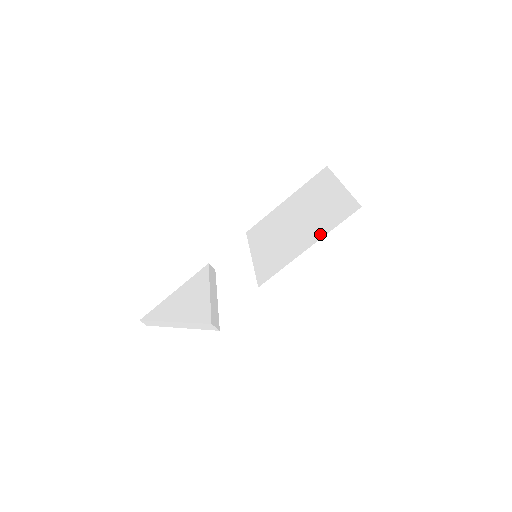
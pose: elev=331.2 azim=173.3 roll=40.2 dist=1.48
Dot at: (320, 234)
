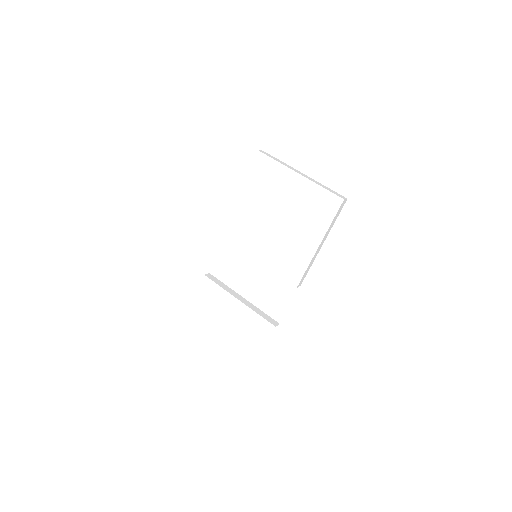
Dot at: (321, 231)
